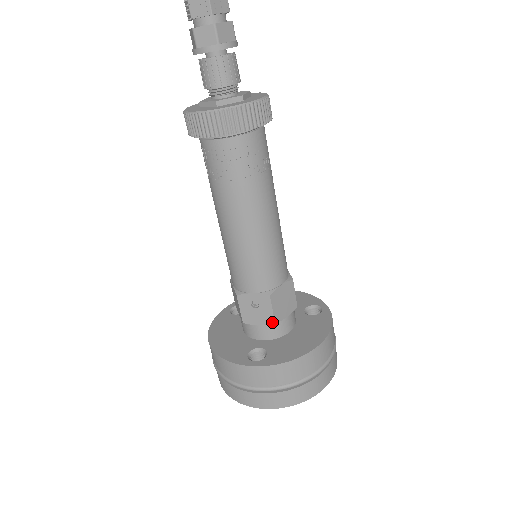
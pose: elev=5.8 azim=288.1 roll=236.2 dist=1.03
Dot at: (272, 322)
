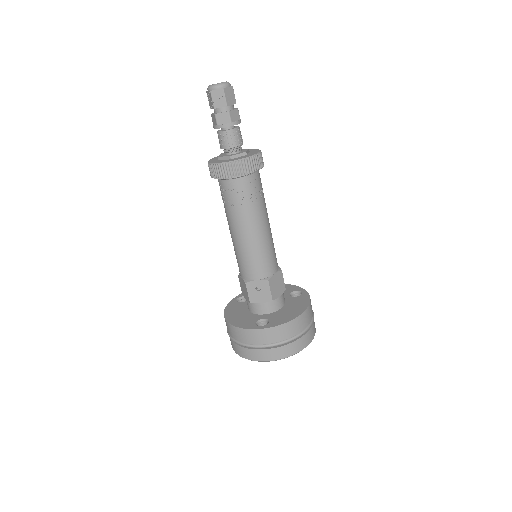
Dot at: (270, 300)
